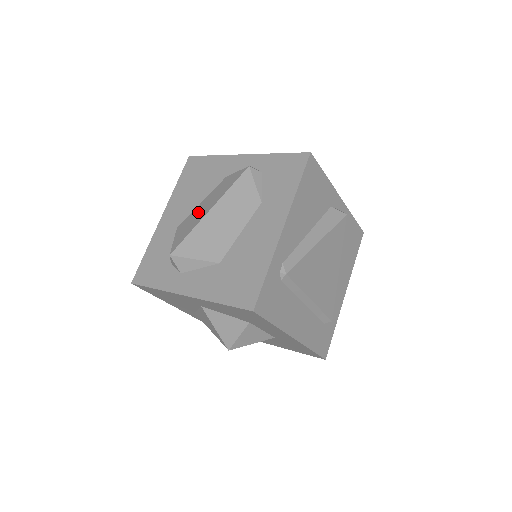
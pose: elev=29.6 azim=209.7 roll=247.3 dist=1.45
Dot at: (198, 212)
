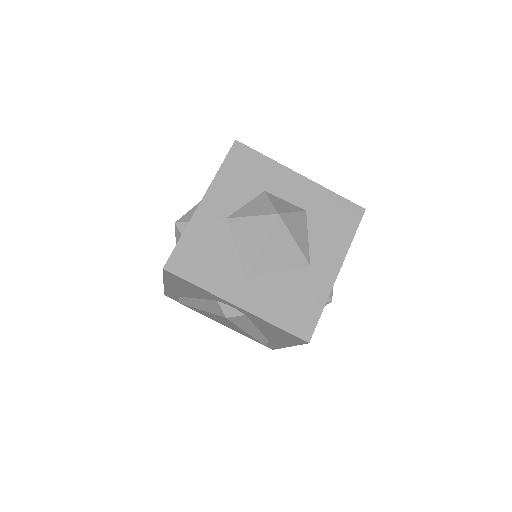
Dot at: occluded
